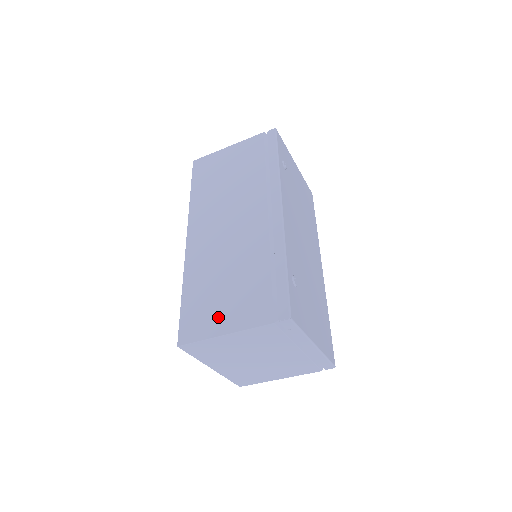
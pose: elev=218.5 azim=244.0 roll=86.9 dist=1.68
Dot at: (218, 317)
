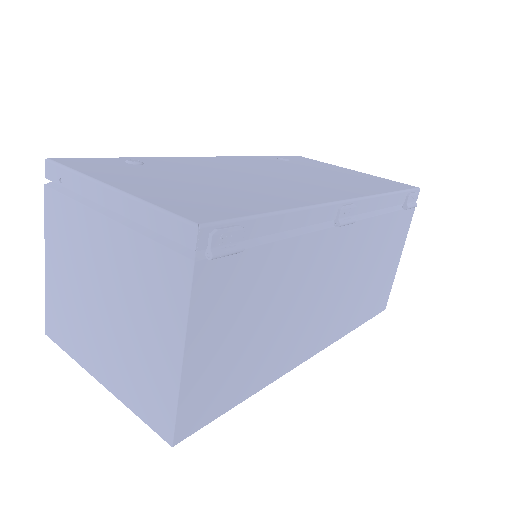
Dot at: occluded
